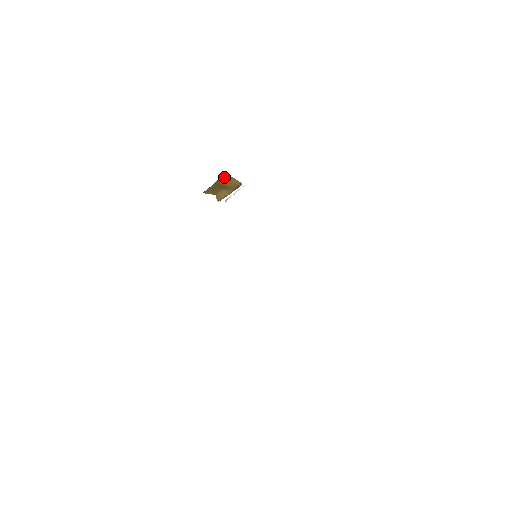
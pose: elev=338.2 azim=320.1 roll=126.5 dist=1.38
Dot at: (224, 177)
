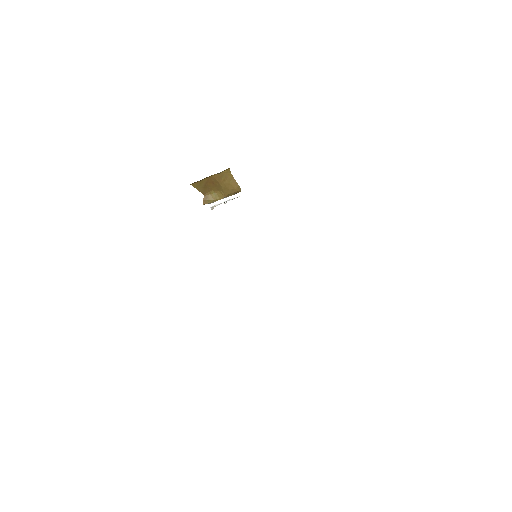
Dot at: (224, 173)
